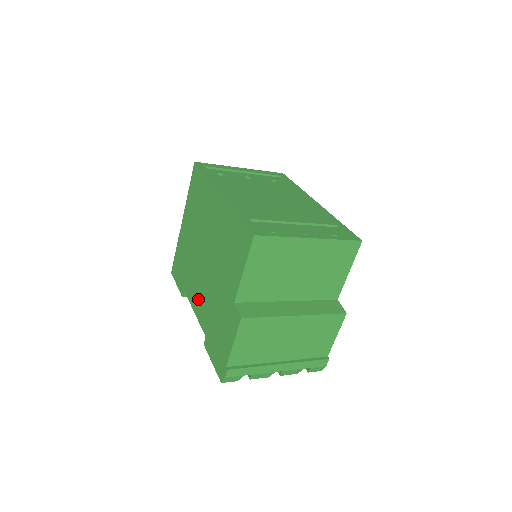
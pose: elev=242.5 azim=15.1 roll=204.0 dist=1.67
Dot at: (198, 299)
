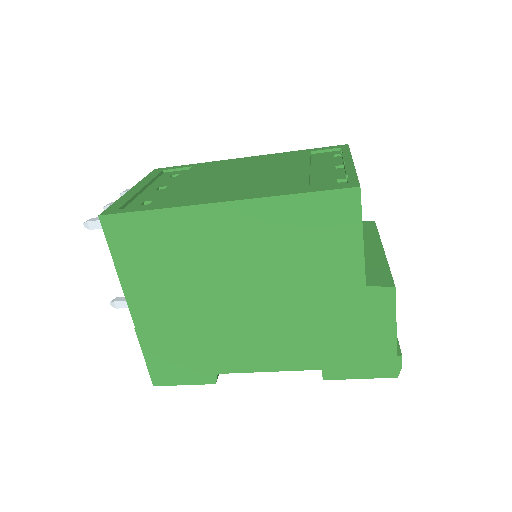
Dot at: (267, 352)
